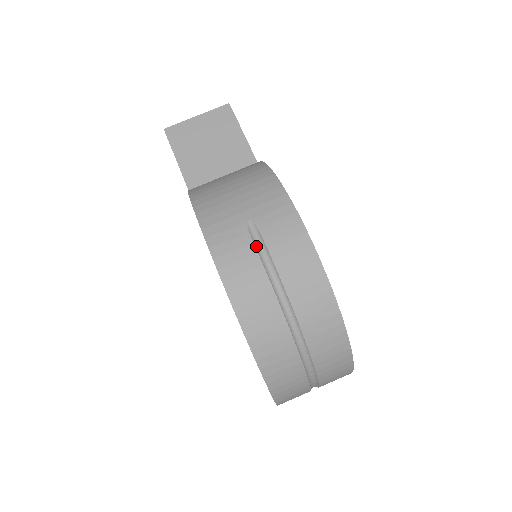
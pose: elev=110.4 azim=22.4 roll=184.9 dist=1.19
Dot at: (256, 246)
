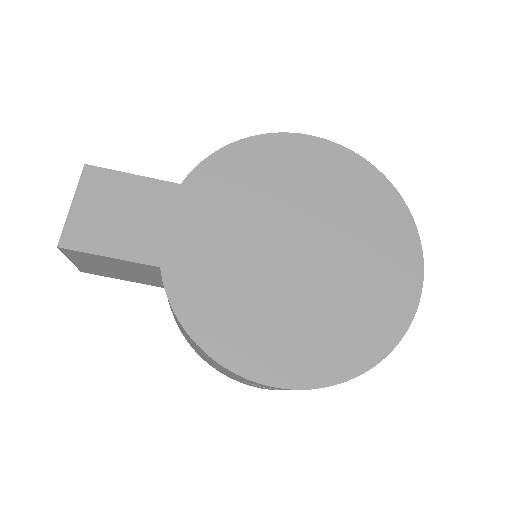
Dot at: occluded
